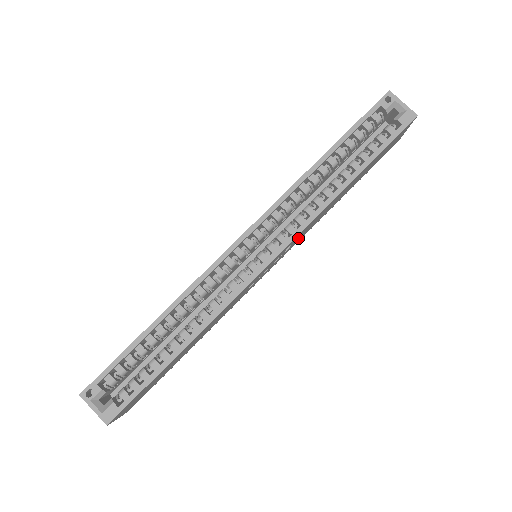
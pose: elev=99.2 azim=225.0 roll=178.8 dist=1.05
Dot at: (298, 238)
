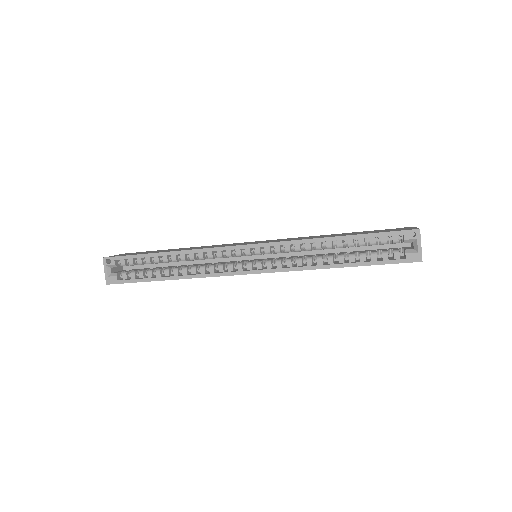
Dot at: occluded
